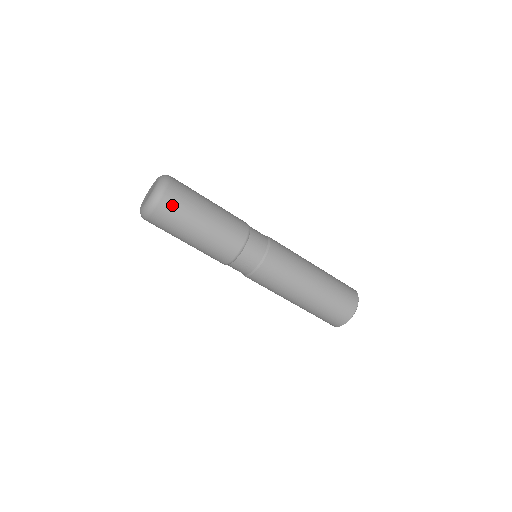
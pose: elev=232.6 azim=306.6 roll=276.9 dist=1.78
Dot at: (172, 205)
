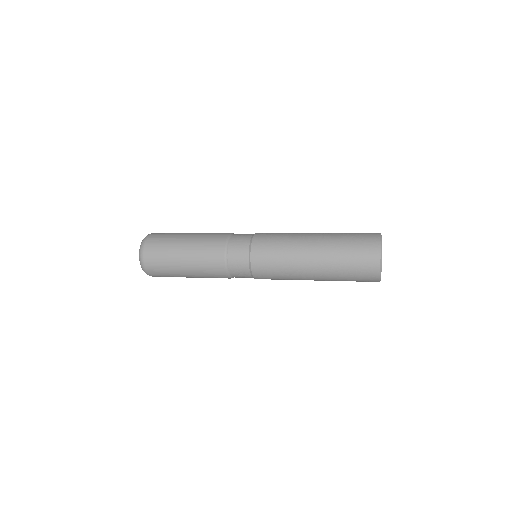
Dot at: (155, 269)
